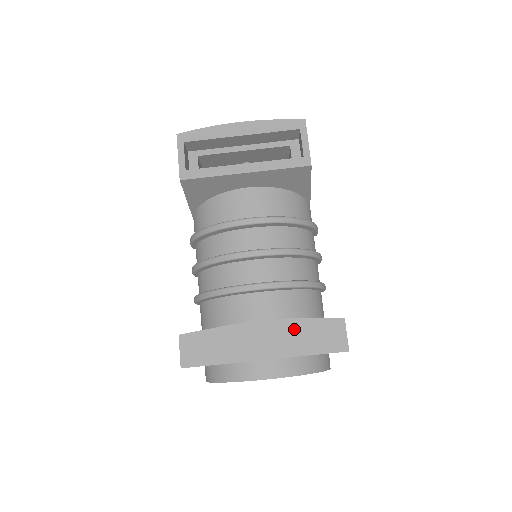
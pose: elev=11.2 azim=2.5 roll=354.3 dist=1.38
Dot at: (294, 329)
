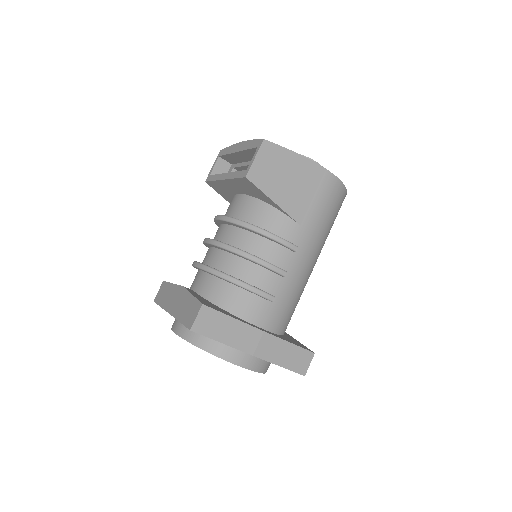
Dot at: (186, 300)
